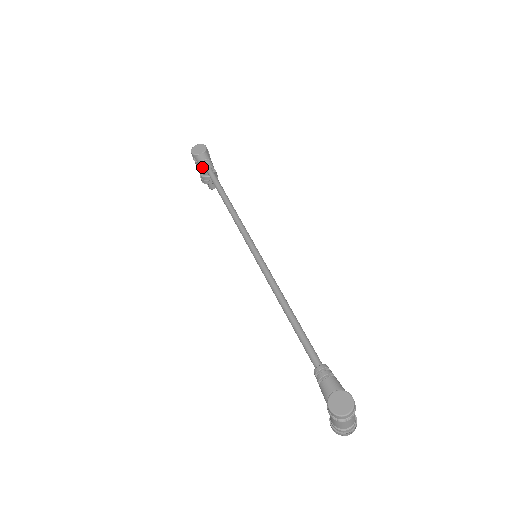
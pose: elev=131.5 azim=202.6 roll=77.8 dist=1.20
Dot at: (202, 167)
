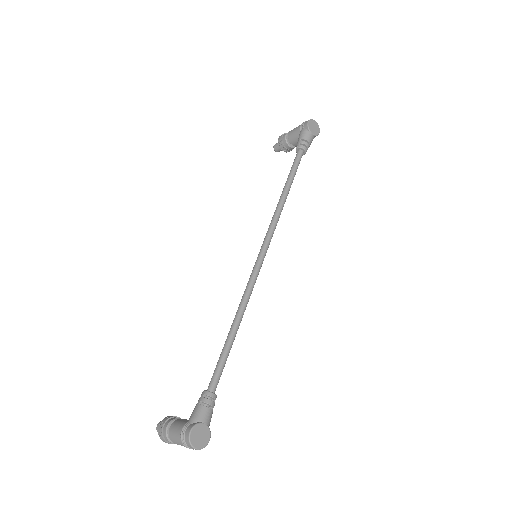
Dot at: (301, 142)
